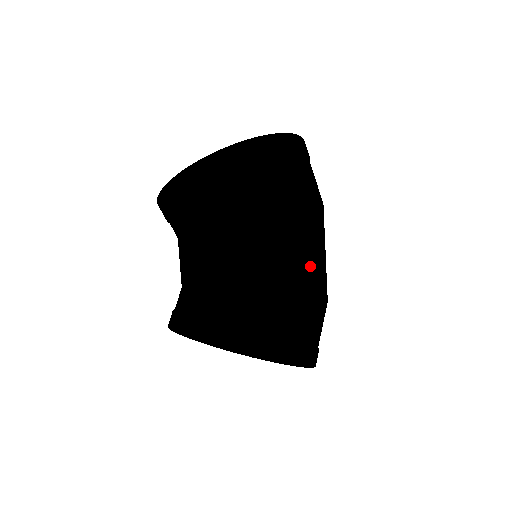
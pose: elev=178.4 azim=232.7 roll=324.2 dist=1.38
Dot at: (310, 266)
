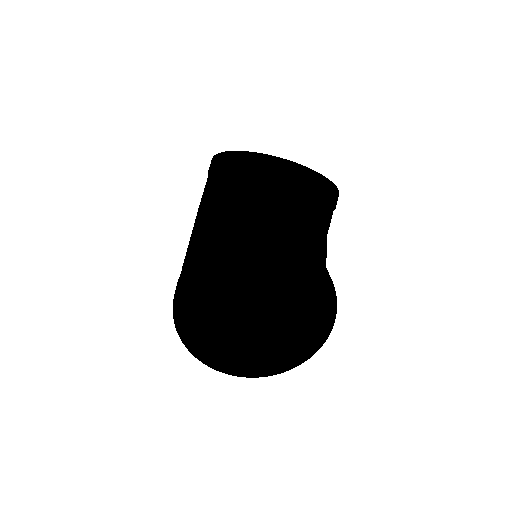
Dot at: occluded
